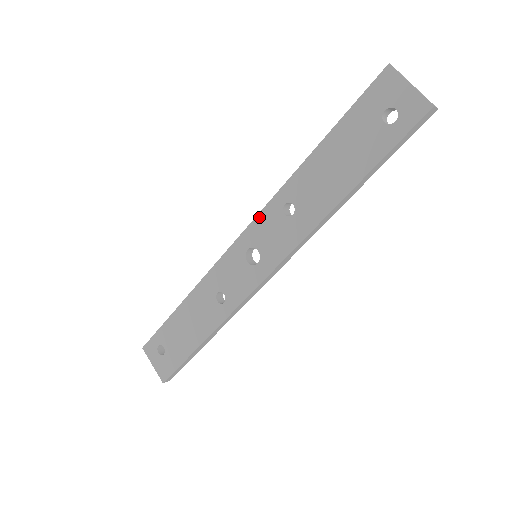
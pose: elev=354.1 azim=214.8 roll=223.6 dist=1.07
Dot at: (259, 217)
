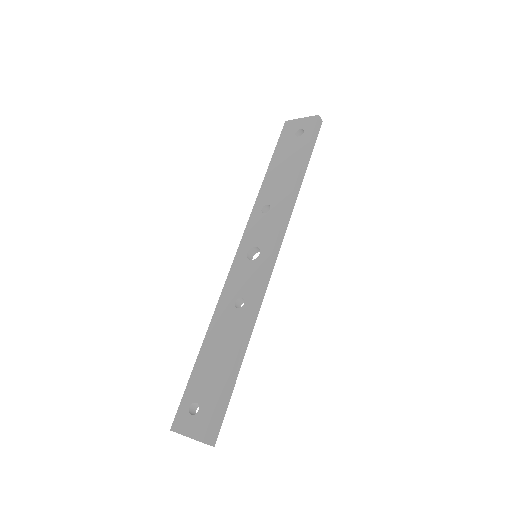
Dot at: (247, 229)
